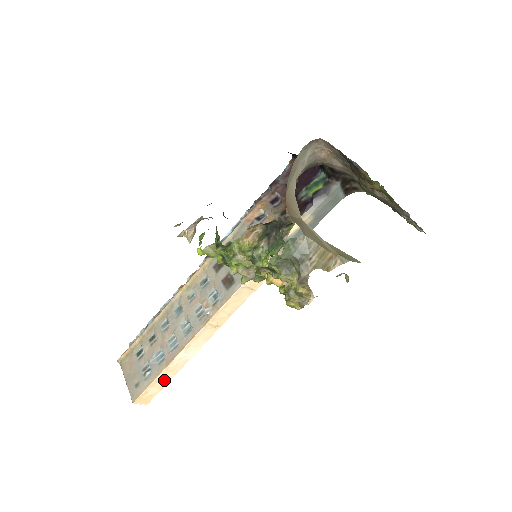
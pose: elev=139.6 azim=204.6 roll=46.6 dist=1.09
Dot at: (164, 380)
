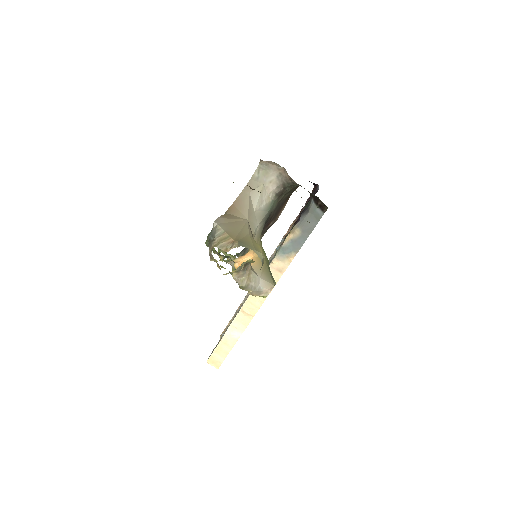
Dot at: (224, 351)
